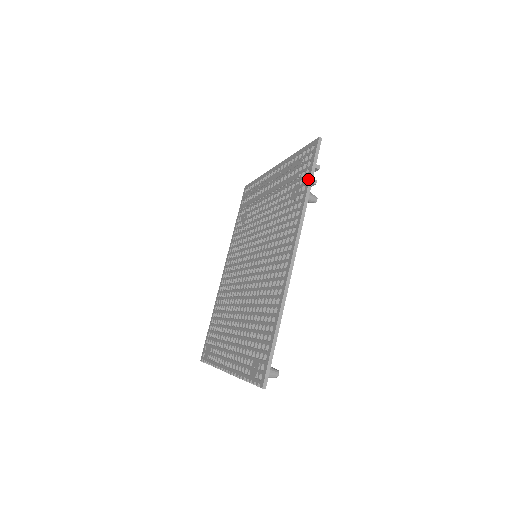
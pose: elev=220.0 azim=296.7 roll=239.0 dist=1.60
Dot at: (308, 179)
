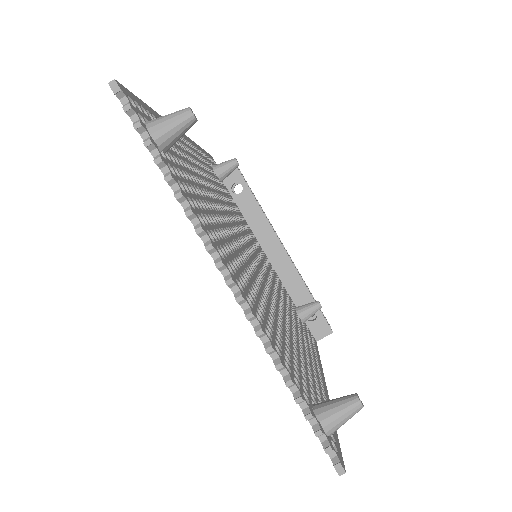
Dot at: occluded
